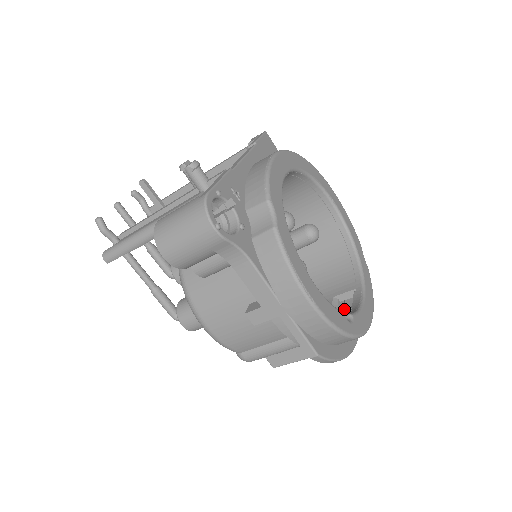
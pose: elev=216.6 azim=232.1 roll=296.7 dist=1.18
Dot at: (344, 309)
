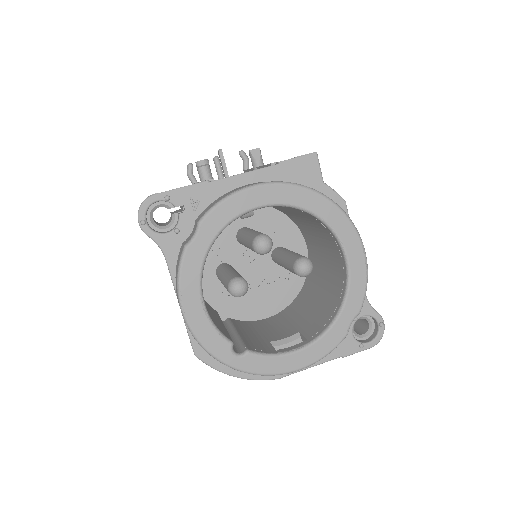
Dot at: occluded
